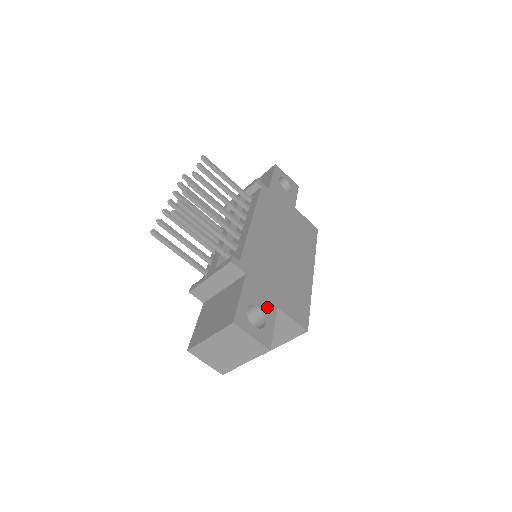
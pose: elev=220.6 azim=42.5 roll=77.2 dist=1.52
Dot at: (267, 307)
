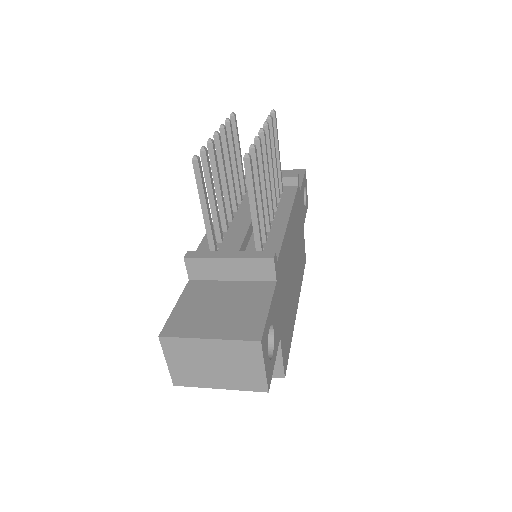
Dot at: (277, 333)
